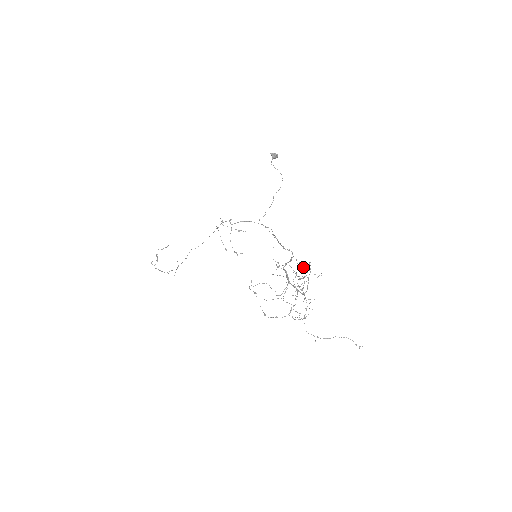
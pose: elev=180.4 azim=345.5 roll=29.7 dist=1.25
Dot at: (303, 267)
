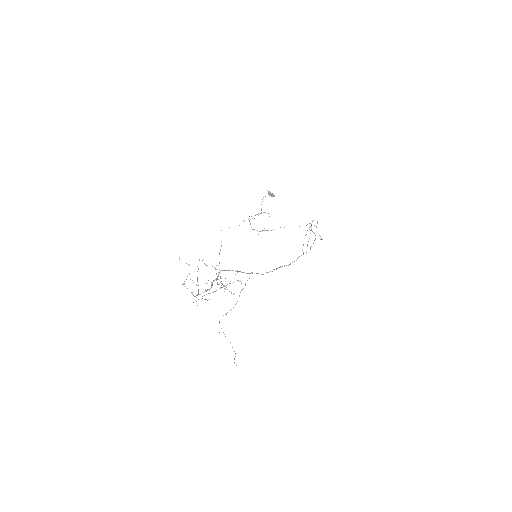
Dot at: (221, 278)
